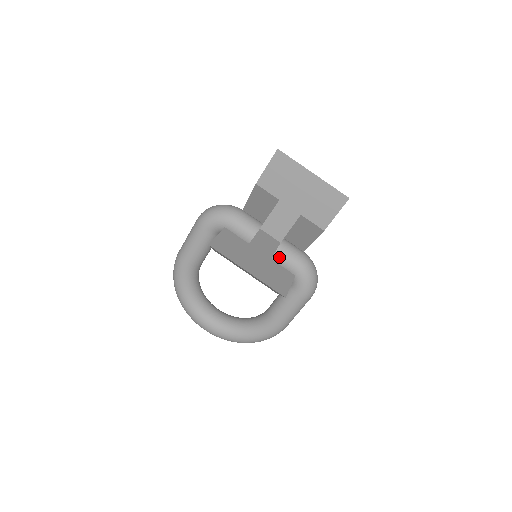
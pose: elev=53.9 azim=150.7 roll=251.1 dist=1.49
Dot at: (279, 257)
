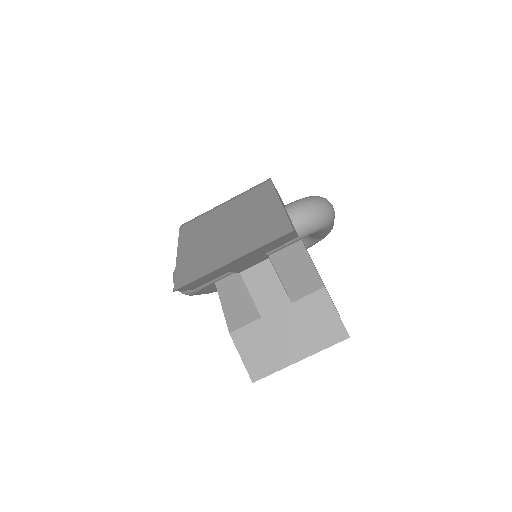
Dot at: (278, 250)
